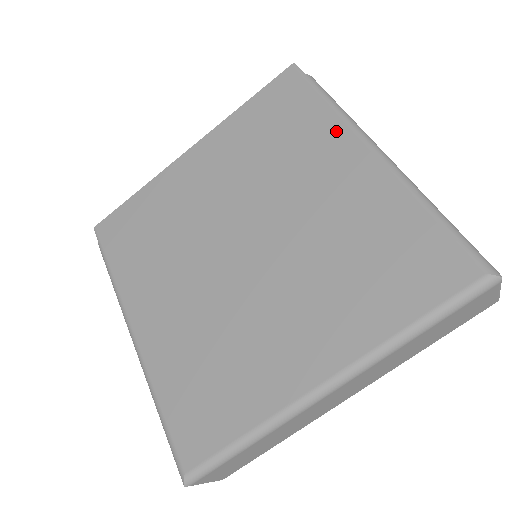
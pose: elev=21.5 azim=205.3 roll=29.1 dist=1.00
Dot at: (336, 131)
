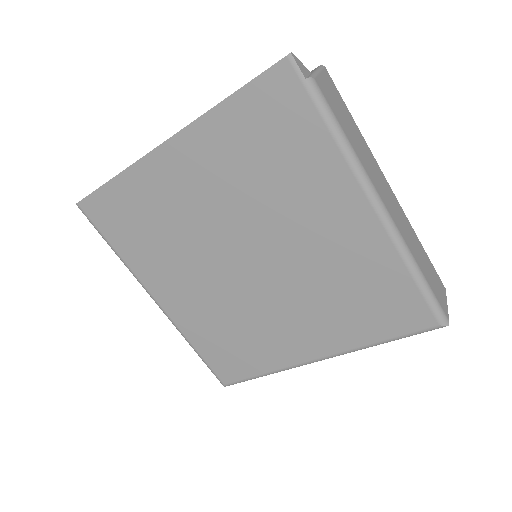
Dot at: (339, 174)
